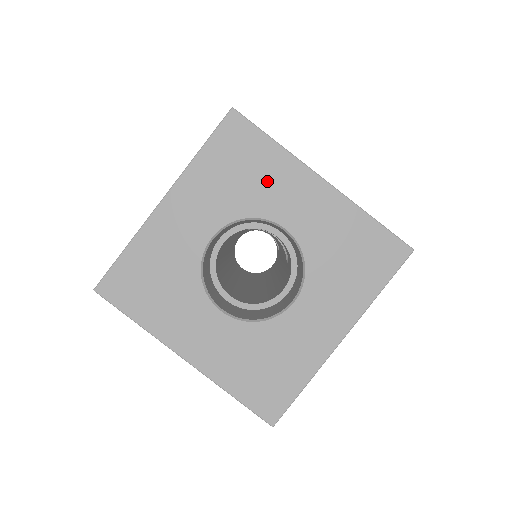
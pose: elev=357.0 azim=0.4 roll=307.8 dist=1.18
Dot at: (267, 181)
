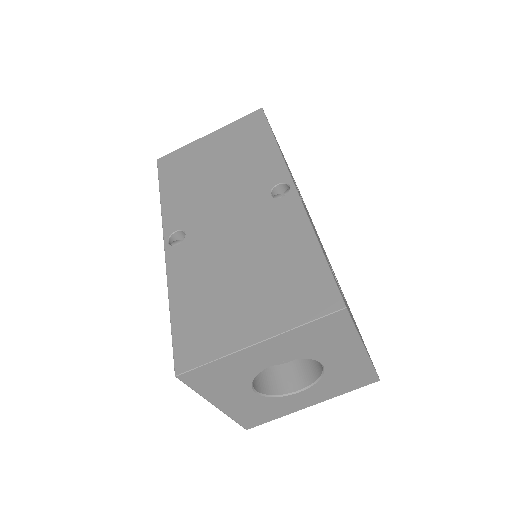
Dot at: (333, 345)
